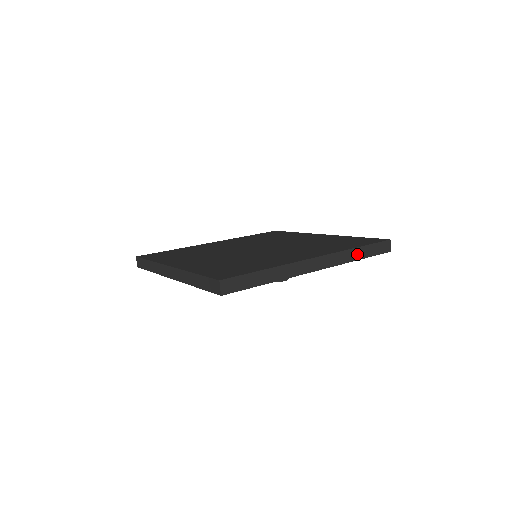
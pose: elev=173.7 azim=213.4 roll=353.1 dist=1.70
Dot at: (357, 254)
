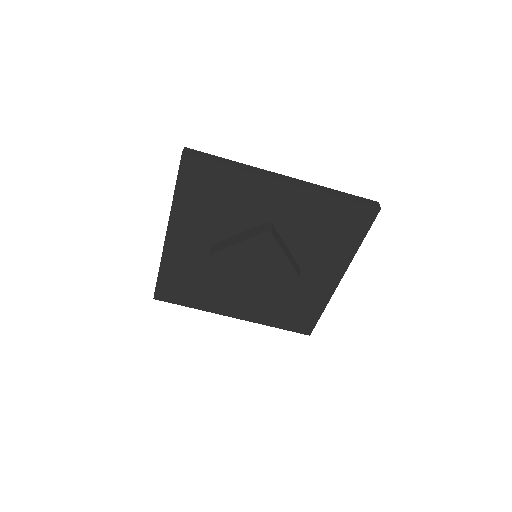
Dot at: (334, 193)
